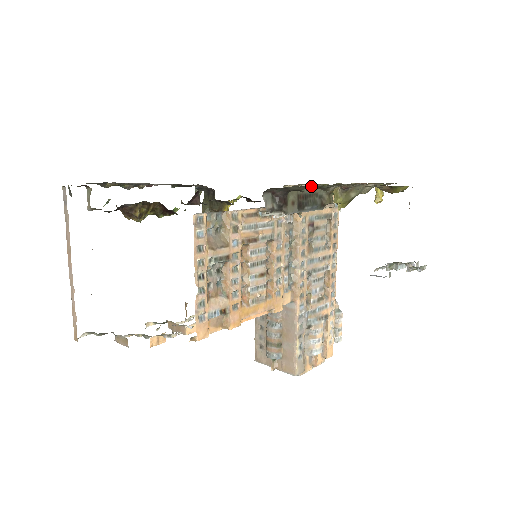
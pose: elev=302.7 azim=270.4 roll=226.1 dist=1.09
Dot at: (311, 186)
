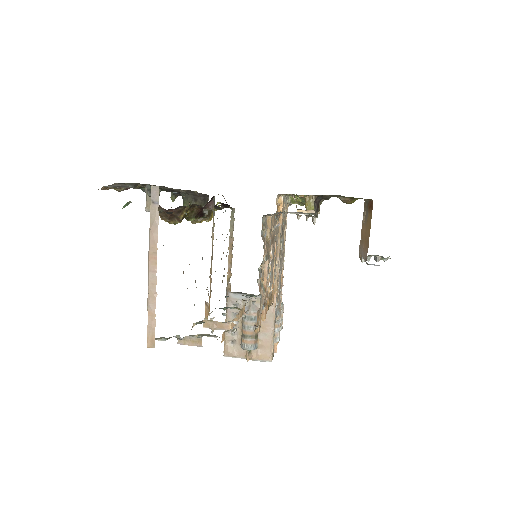
Dot at: occluded
